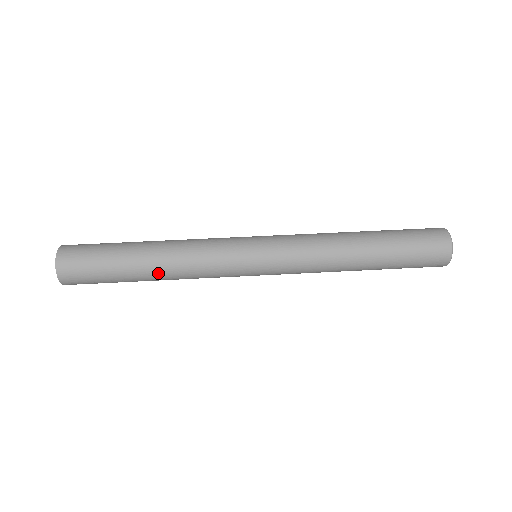
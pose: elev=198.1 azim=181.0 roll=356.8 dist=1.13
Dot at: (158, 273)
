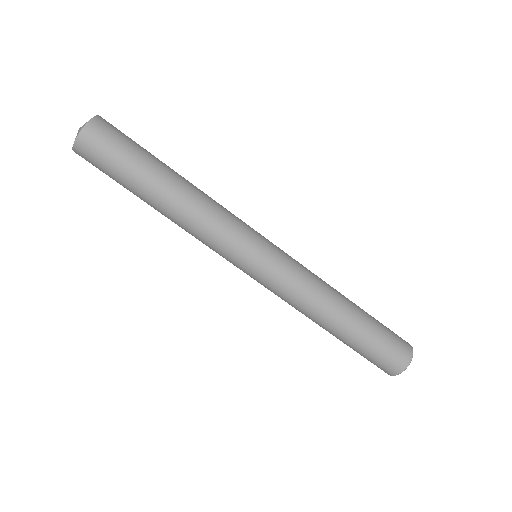
Dot at: (167, 207)
